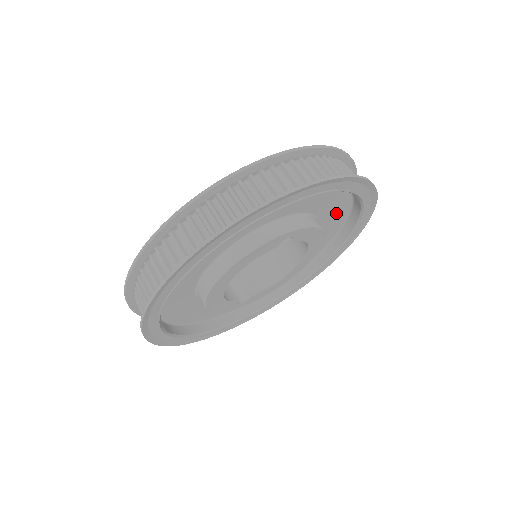
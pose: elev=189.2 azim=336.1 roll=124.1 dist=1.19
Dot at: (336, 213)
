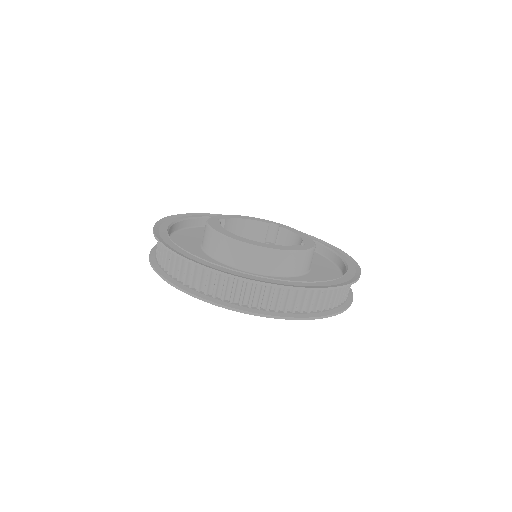
Dot at: occluded
